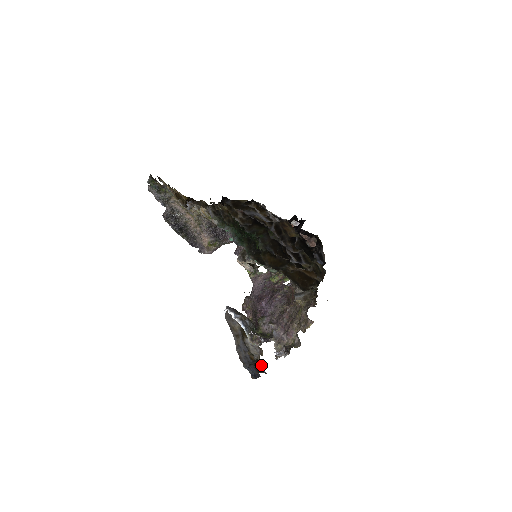
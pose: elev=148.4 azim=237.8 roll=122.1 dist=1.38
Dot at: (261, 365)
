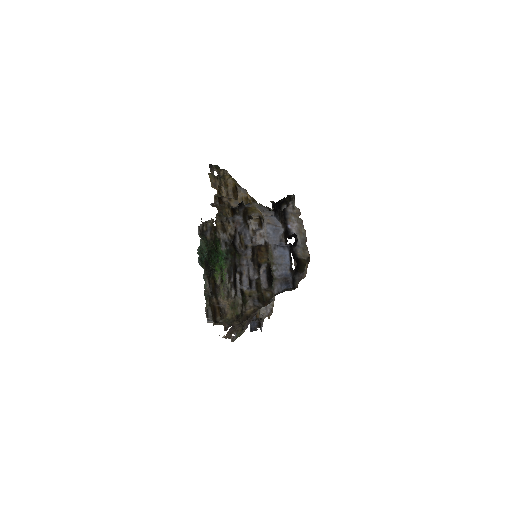
Dot at: (261, 324)
